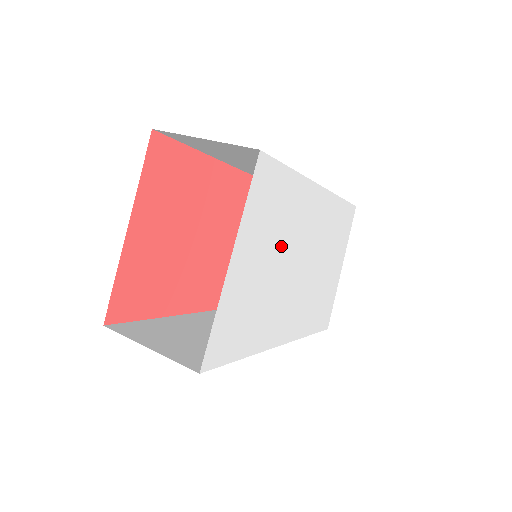
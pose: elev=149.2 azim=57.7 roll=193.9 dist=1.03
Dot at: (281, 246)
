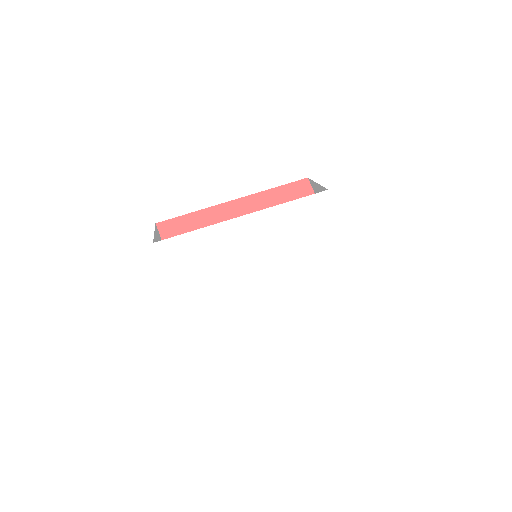
Dot at: (221, 267)
